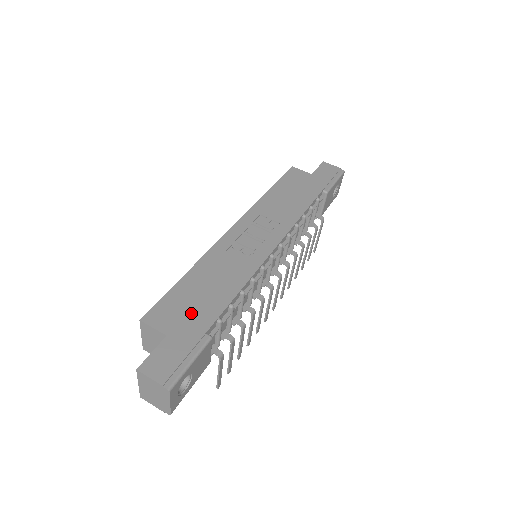
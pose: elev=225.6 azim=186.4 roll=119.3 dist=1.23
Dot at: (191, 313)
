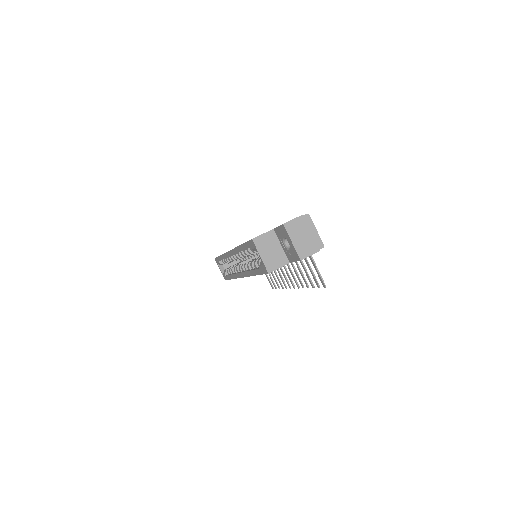
Dot at: occluded
